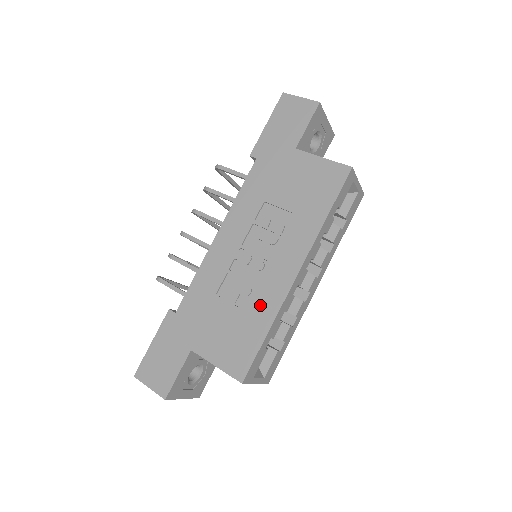
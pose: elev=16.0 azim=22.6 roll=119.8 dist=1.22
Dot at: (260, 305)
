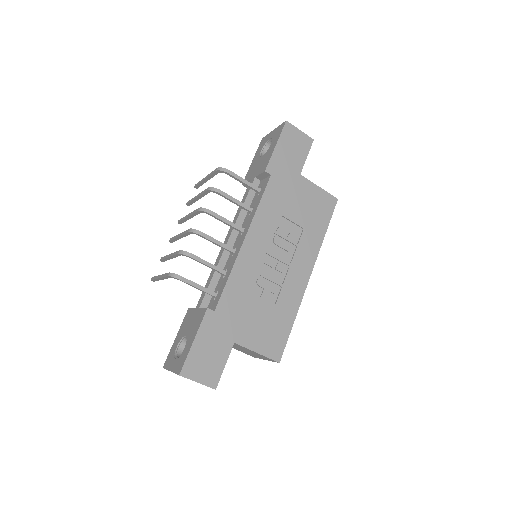
Dot at: (287, 301)
